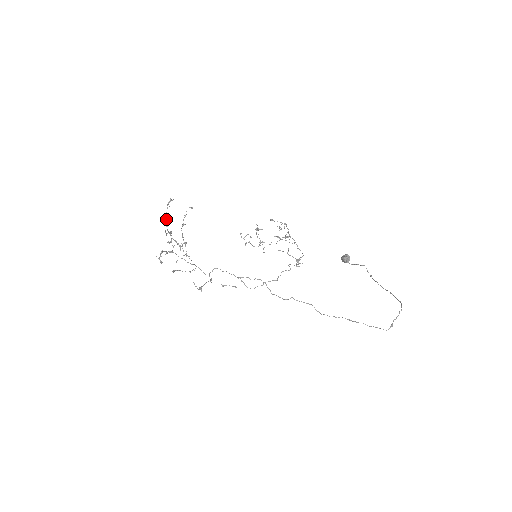
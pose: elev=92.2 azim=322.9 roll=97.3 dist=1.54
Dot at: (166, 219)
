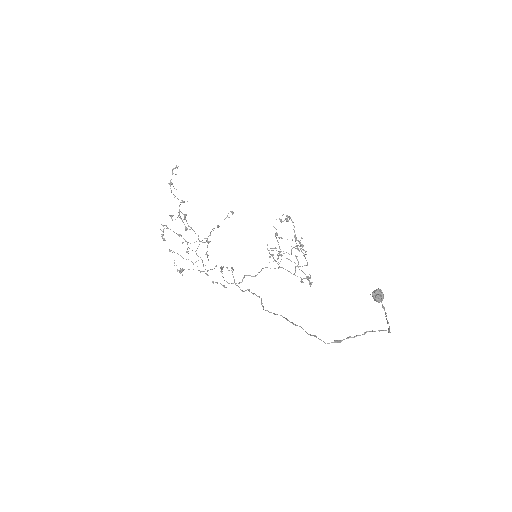
Dot at: occluded
